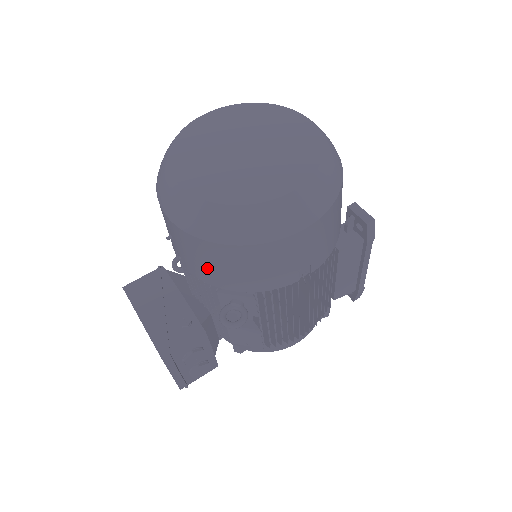
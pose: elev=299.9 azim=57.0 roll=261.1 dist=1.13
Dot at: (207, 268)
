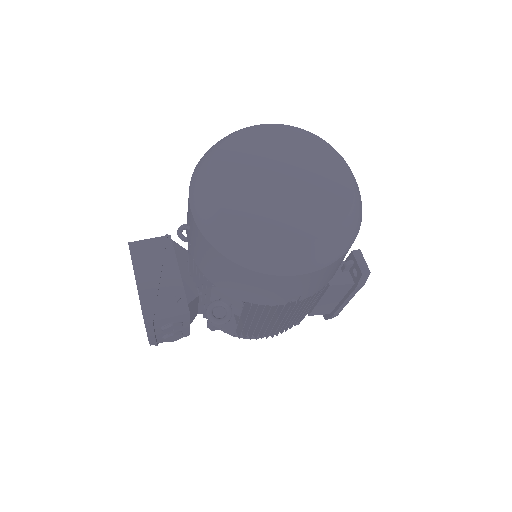
Dot at: (211, 269)
